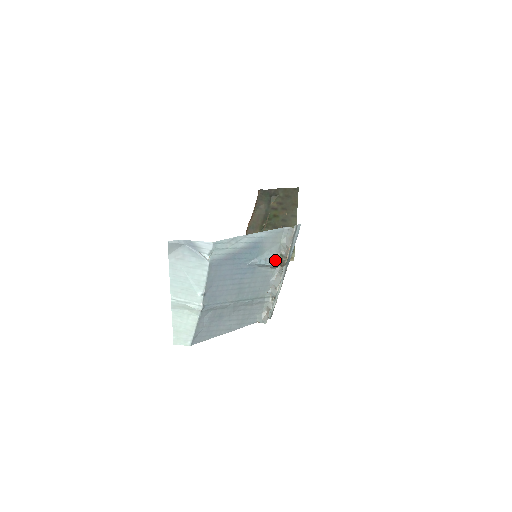
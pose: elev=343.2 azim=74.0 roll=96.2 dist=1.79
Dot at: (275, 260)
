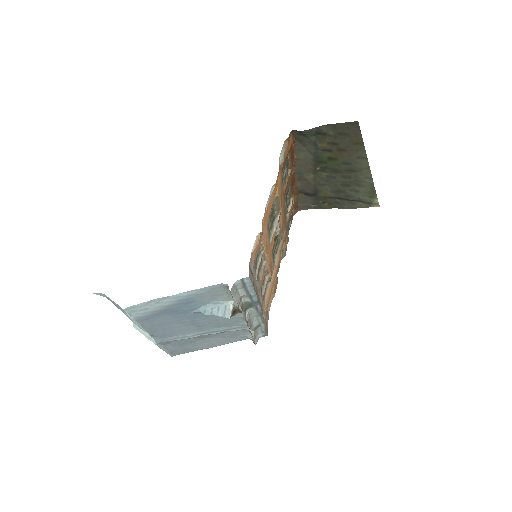
Dot at: (224, 311)
